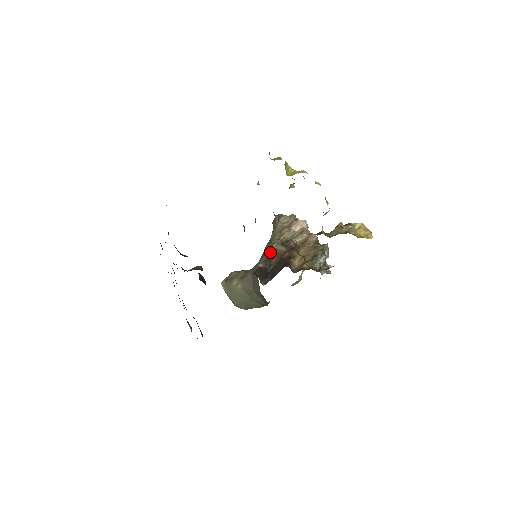
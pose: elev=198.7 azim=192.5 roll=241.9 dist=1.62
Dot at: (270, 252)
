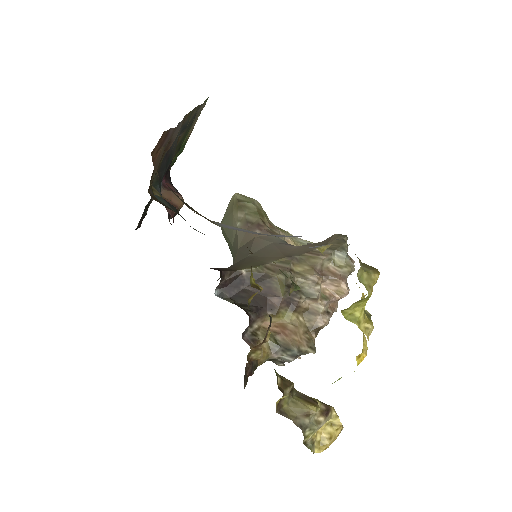
Dot at: (269, 275)
